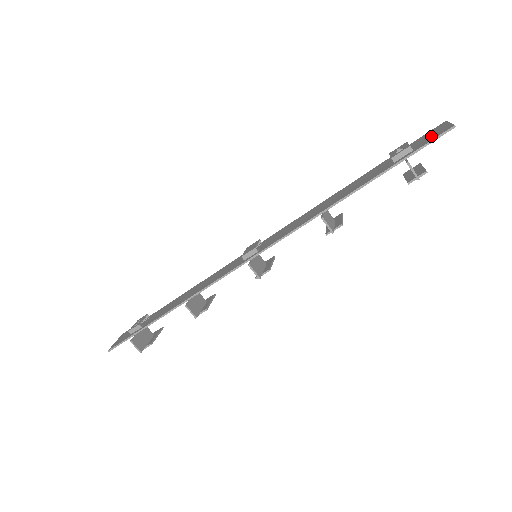
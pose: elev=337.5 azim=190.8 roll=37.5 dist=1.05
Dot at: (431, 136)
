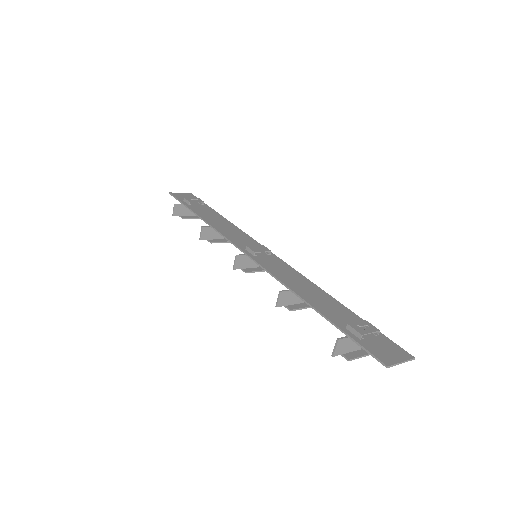
Dot at: (381, 350)
